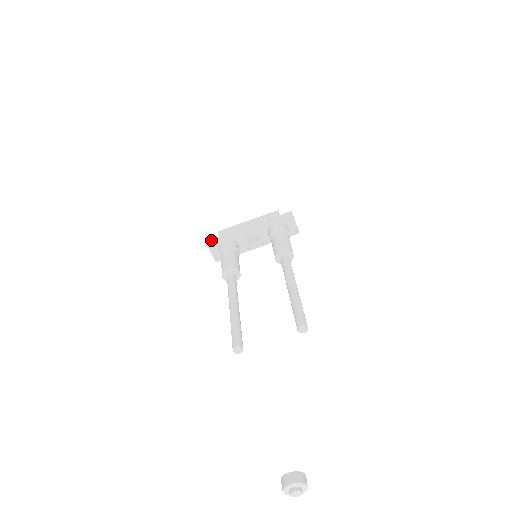
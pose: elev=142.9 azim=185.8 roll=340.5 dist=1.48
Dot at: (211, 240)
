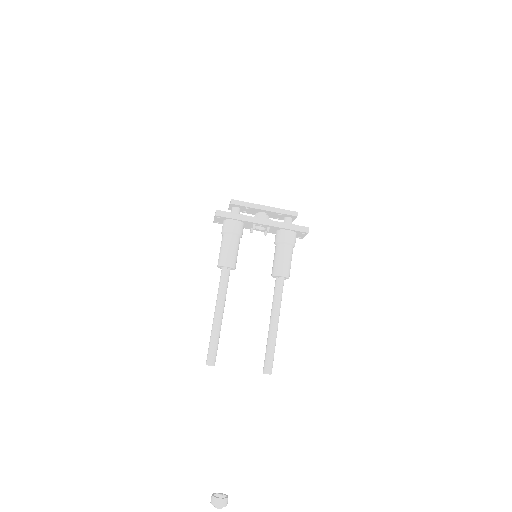
Dot at: (221, 212)
